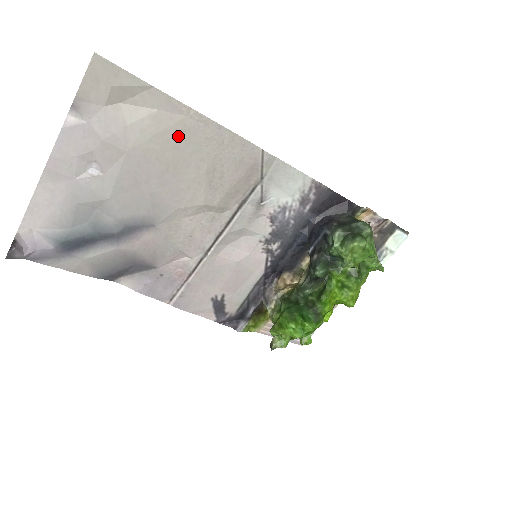
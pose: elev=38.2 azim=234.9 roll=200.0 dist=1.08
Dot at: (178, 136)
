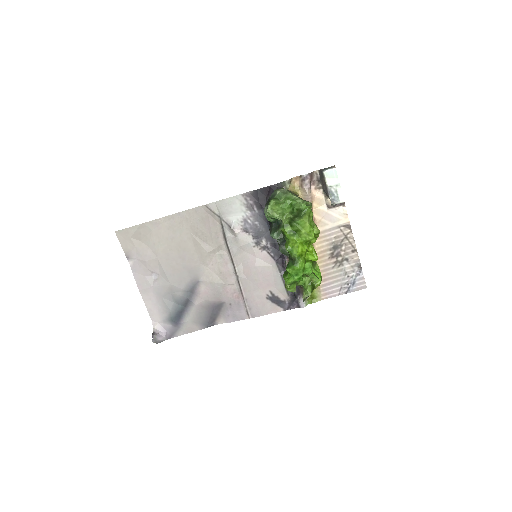
Dot at: (169, 233)
